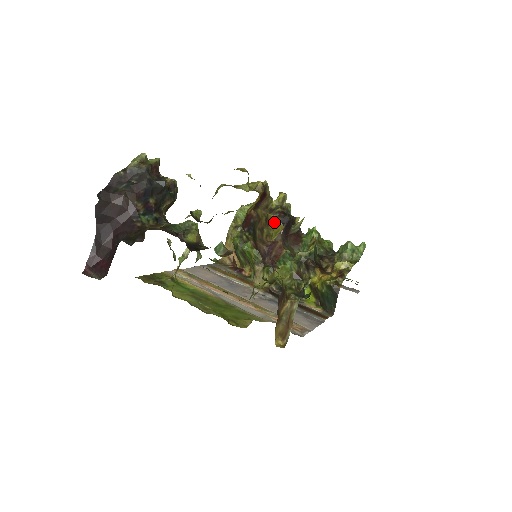
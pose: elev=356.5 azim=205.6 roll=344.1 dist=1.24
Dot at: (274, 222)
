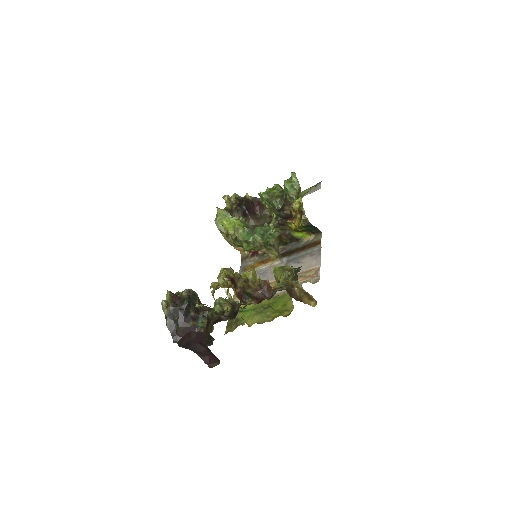
Dot at: (248, 275)
